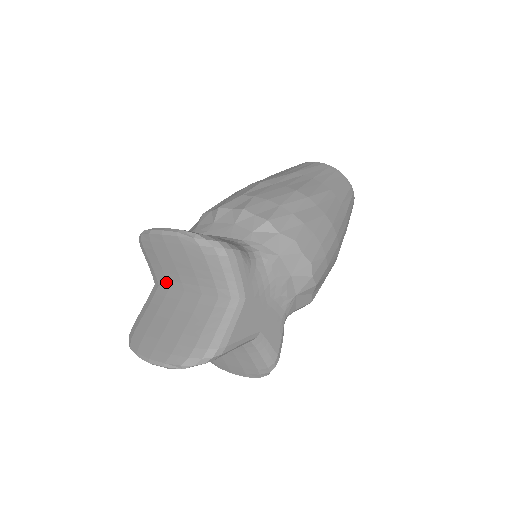
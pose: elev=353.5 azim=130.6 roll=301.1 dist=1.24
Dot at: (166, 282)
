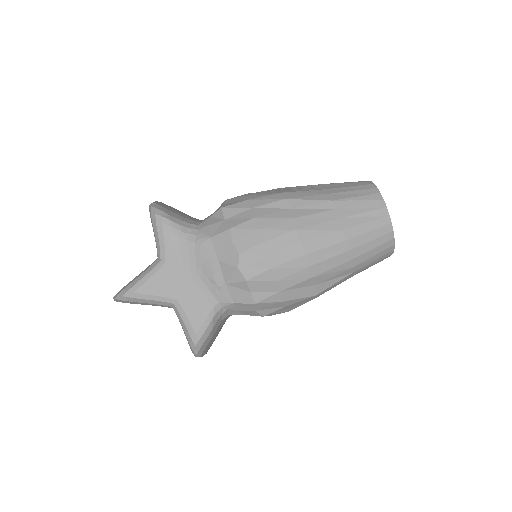
Dot at: occluded
